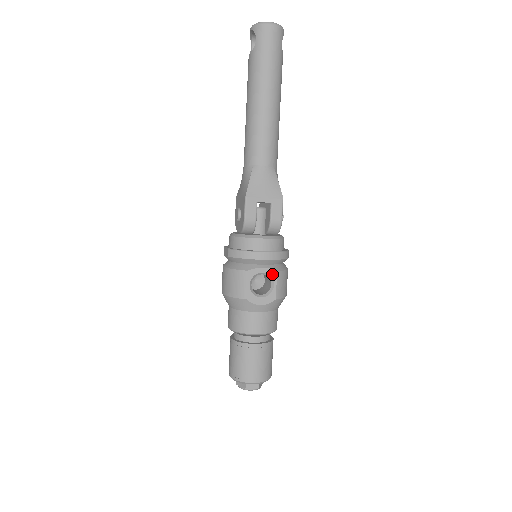
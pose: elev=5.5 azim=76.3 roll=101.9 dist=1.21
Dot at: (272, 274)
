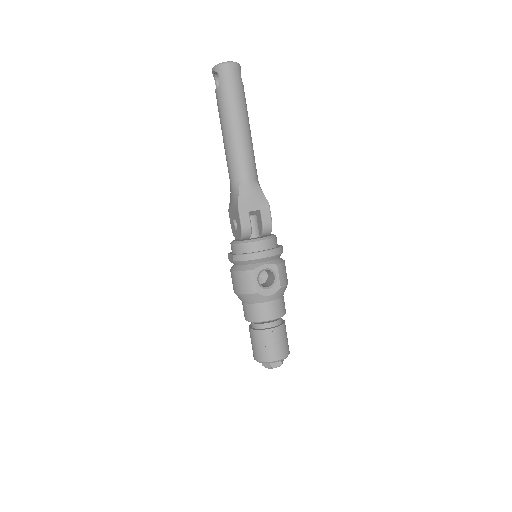
Dot at: (273, 268)
